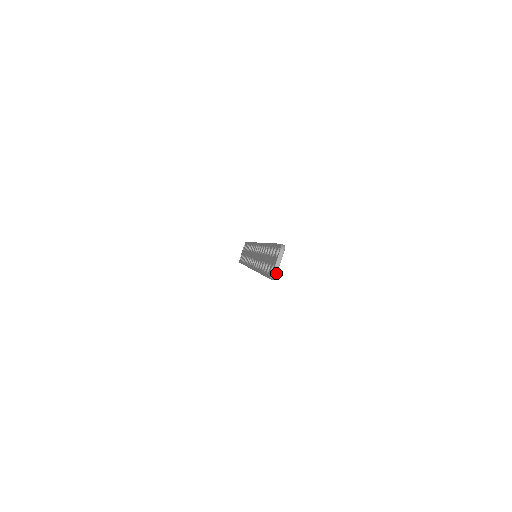
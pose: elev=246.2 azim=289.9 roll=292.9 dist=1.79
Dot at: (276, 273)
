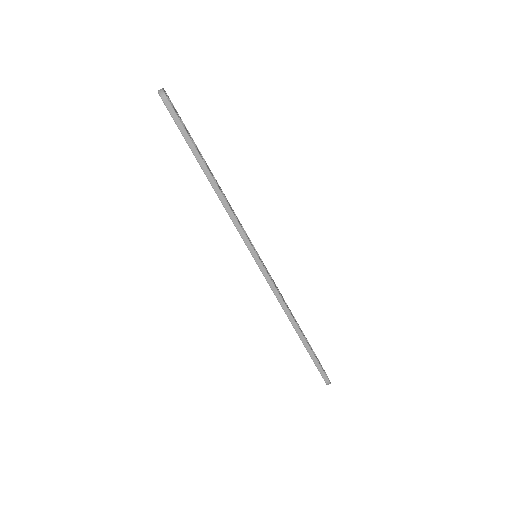
Dot at: (161, 89)
